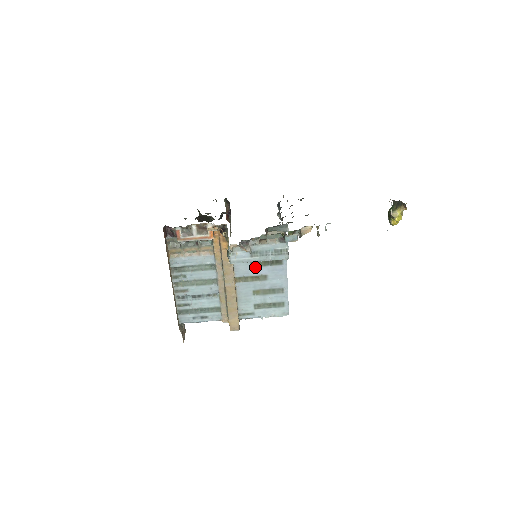
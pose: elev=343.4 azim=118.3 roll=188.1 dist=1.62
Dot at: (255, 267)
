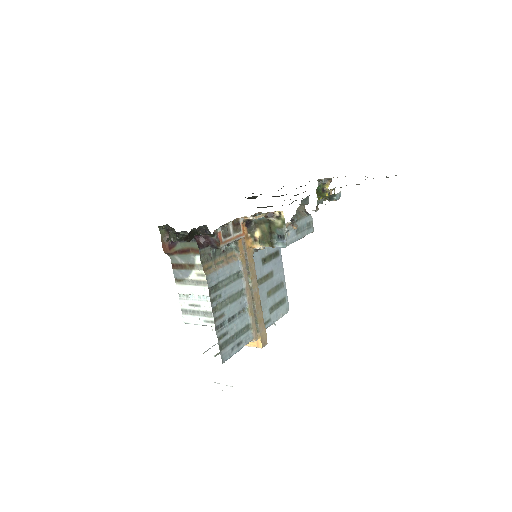
Dot at: (265, 265)
